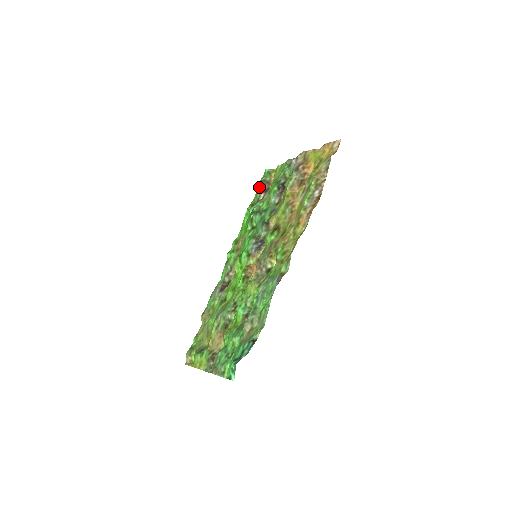
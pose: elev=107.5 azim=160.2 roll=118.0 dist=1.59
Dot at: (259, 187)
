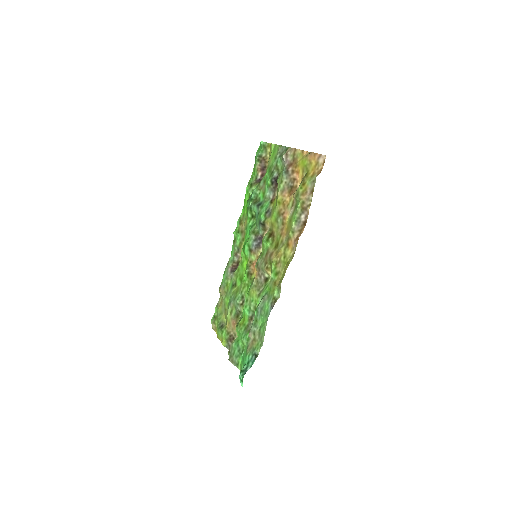
Dot at: (256, 164)
